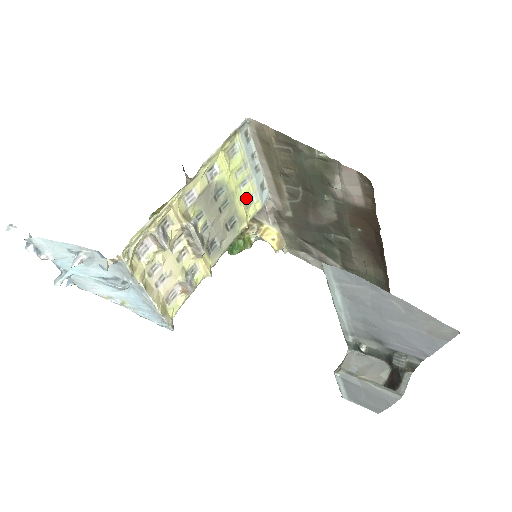
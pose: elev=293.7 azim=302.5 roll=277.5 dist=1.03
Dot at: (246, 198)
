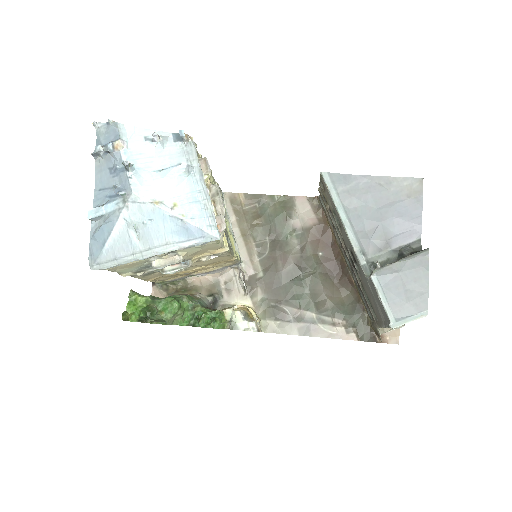
Dot at: occluded
